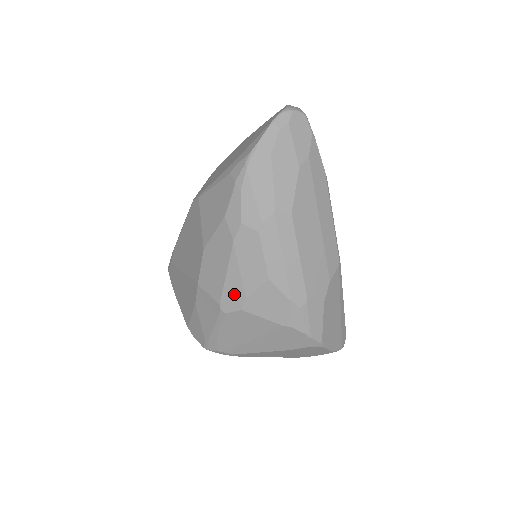
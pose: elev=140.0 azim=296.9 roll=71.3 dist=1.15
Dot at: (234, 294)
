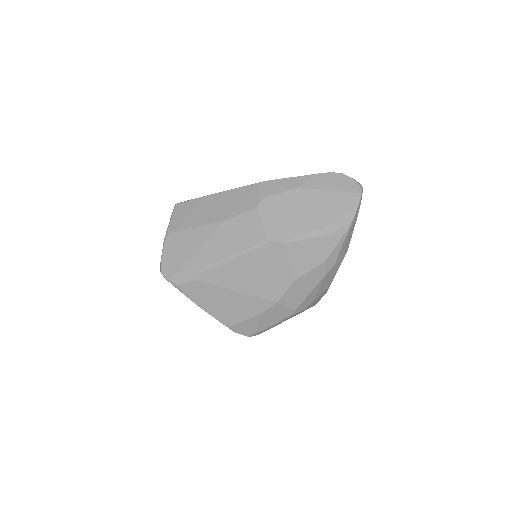
Dot at: (307, 302)
